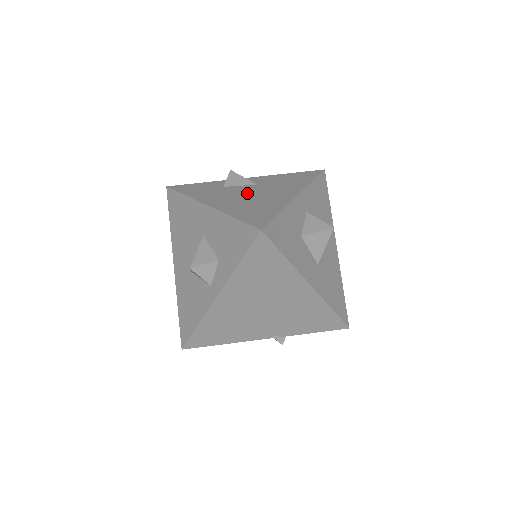
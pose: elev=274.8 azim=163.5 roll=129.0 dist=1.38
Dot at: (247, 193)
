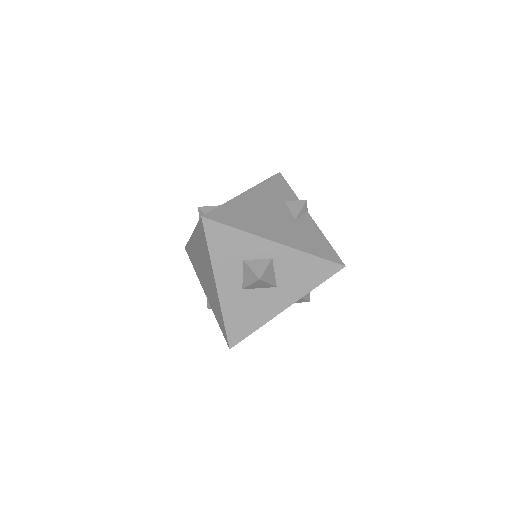
Dot at: (273, 213)
